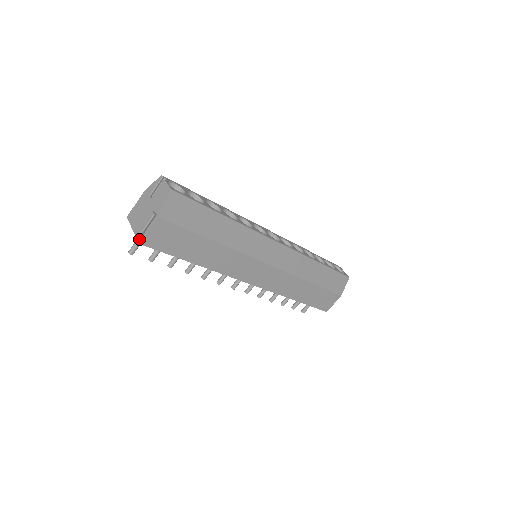
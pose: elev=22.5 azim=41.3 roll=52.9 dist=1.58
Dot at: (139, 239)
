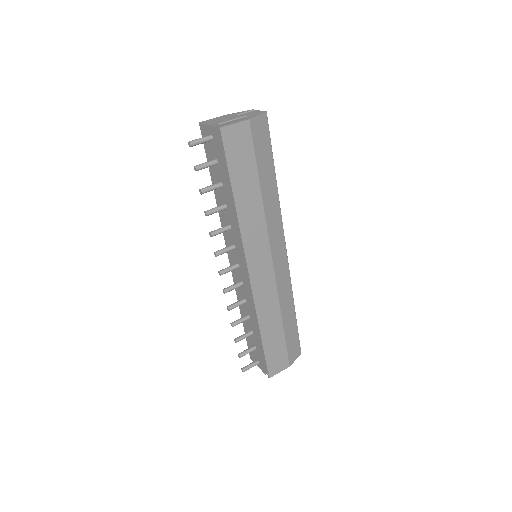
Dot at: (220, 126)
